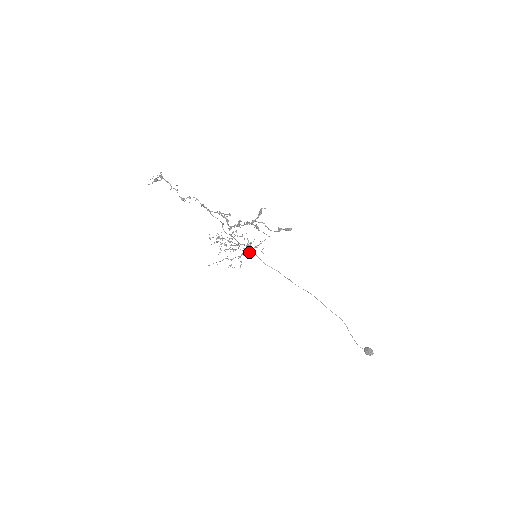
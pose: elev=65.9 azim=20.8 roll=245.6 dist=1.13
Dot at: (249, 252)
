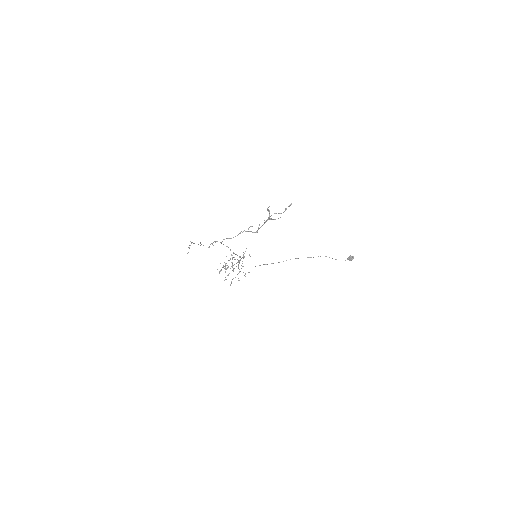
Dot at: occluded
